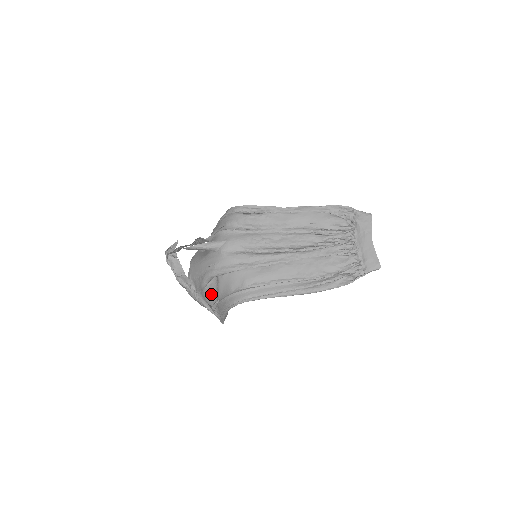
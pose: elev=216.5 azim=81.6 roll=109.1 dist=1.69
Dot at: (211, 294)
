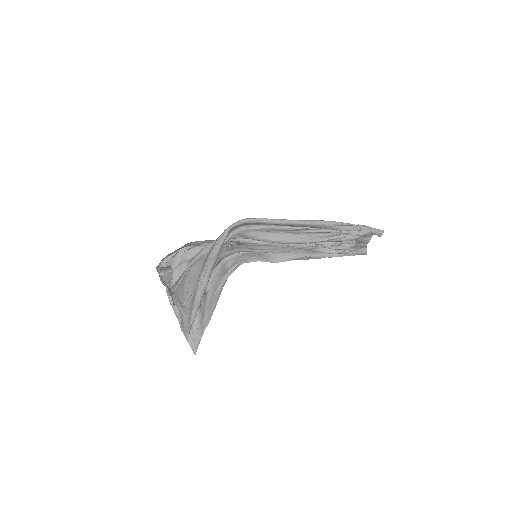
Dot at: (195, 274)
